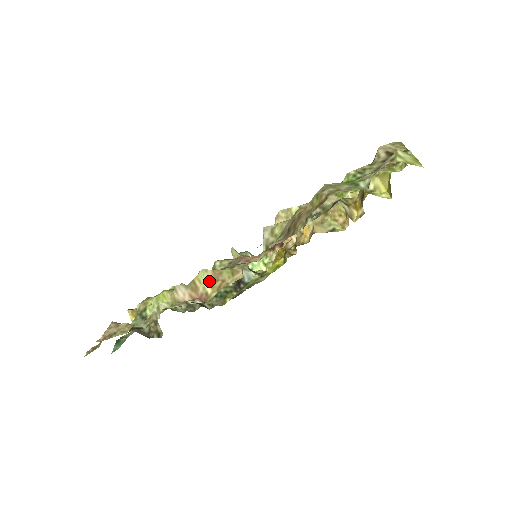
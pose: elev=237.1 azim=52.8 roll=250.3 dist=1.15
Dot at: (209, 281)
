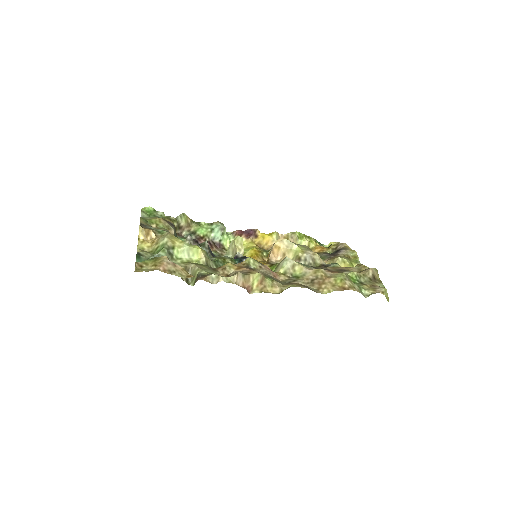
Dot at: (258, 282)
